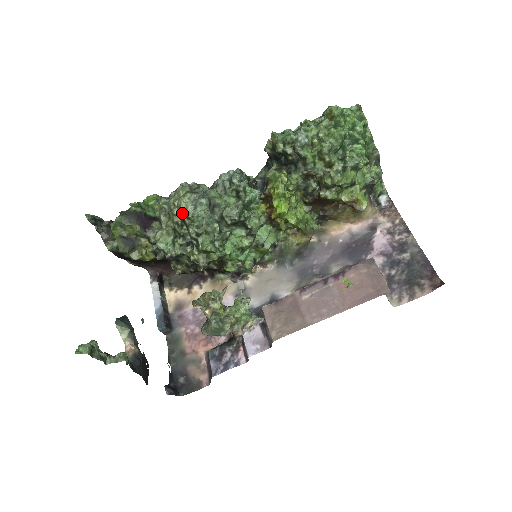
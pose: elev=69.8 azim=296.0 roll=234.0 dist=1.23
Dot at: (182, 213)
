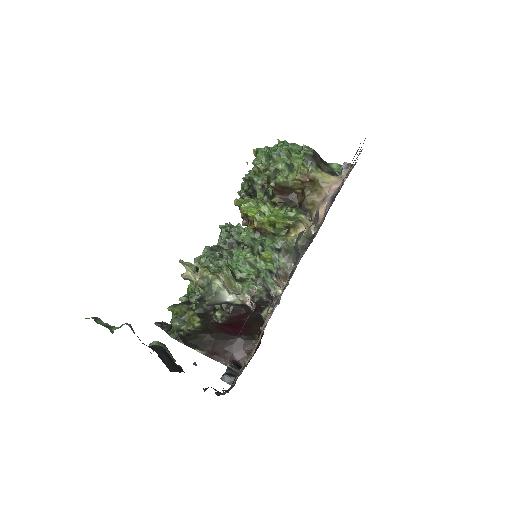
Dot at: (196, 266)
